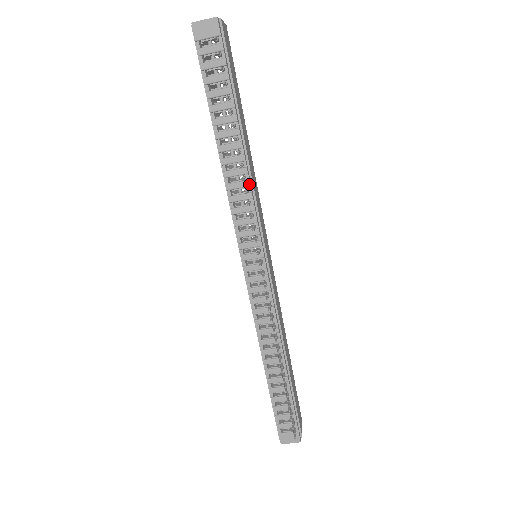
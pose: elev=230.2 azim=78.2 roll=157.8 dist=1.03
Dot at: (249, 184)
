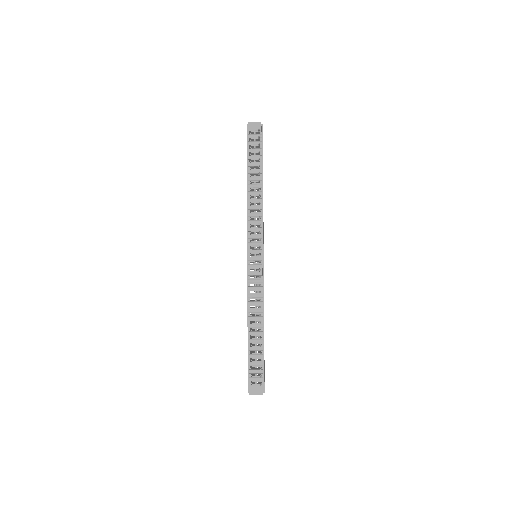
Dot at: (261, 208)
